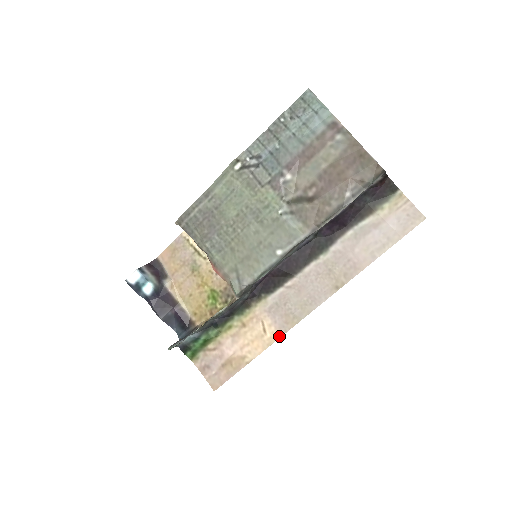
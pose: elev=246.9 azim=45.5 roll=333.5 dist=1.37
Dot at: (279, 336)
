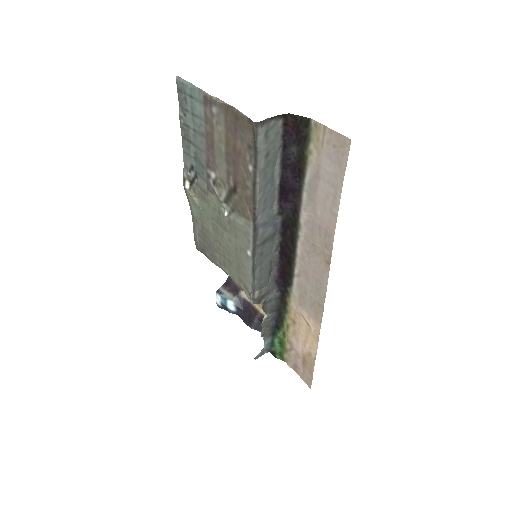
Dot at: (319, 328)
